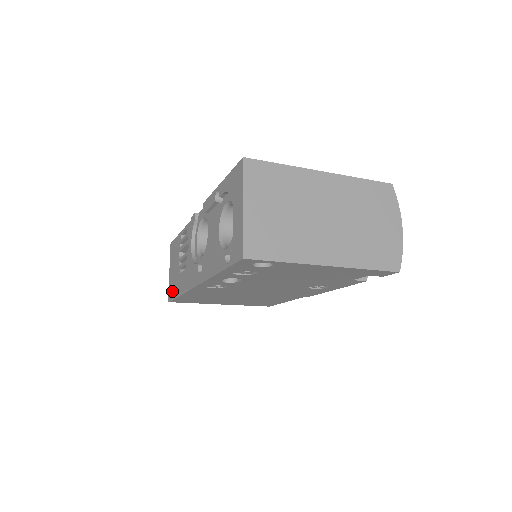
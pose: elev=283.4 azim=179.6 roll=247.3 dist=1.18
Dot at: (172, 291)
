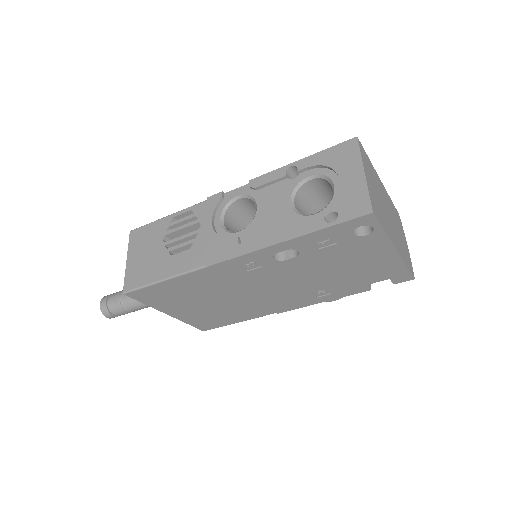
Dot at: (140, 279)
